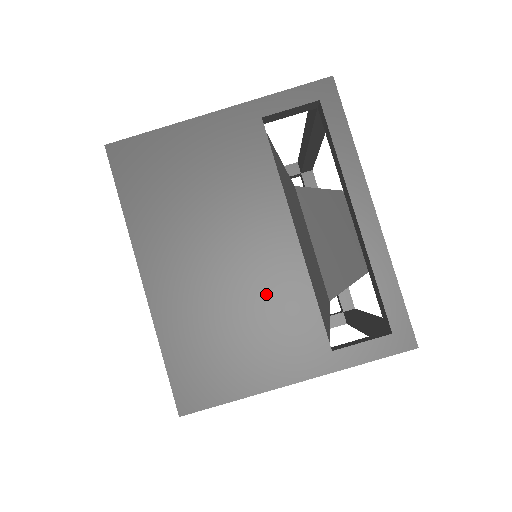
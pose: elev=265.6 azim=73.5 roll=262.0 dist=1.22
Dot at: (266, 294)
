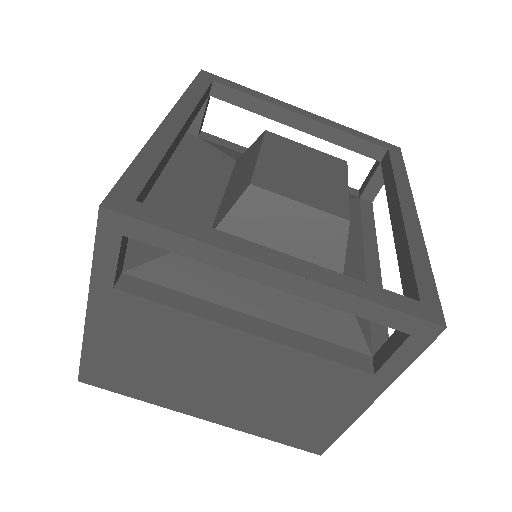
Dot at: (283, 378)
